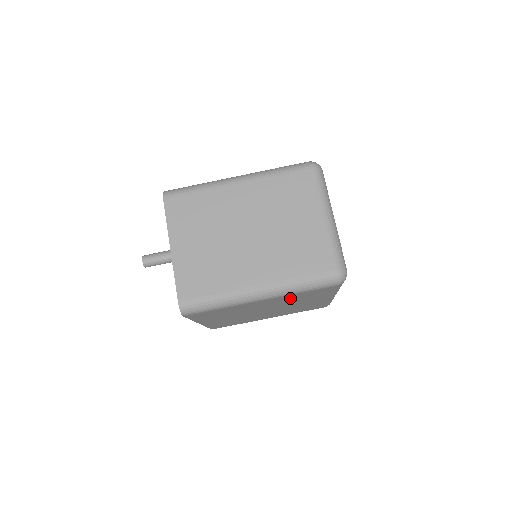
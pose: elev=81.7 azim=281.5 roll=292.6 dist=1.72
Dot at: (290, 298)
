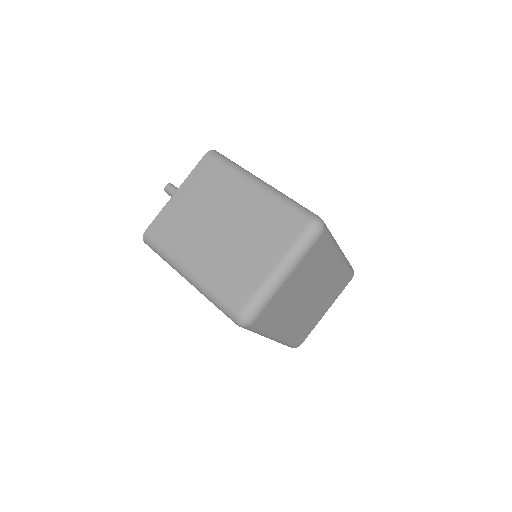
Dot at: occluded
